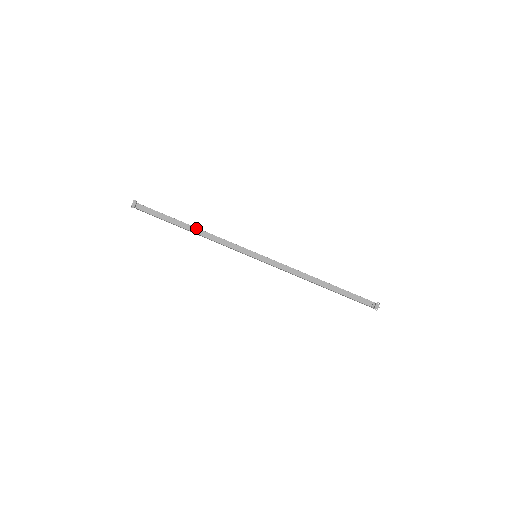
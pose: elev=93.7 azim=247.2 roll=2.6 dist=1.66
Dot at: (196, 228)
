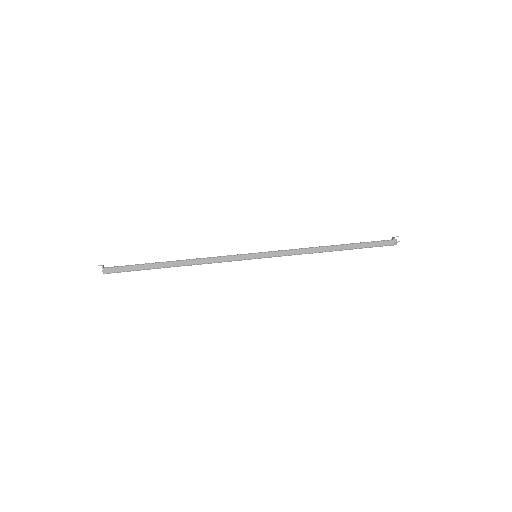
Dot at: (180, 260)
